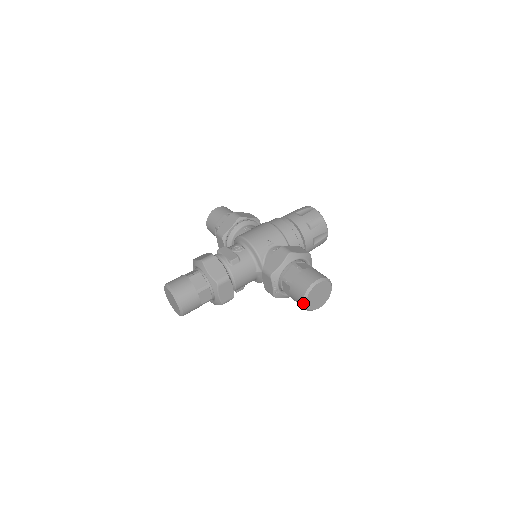
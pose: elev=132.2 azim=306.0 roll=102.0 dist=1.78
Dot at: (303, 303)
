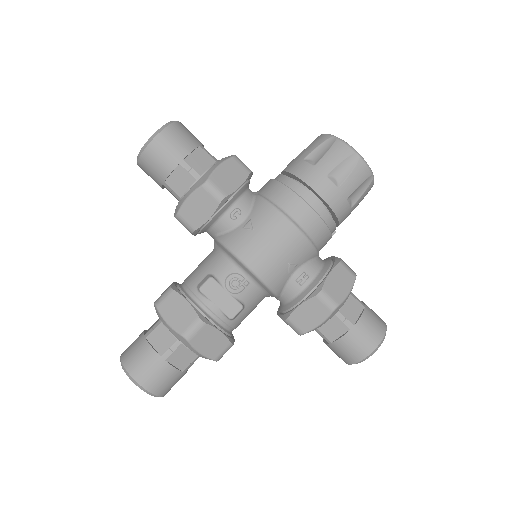
Dot at: (346, 363)
